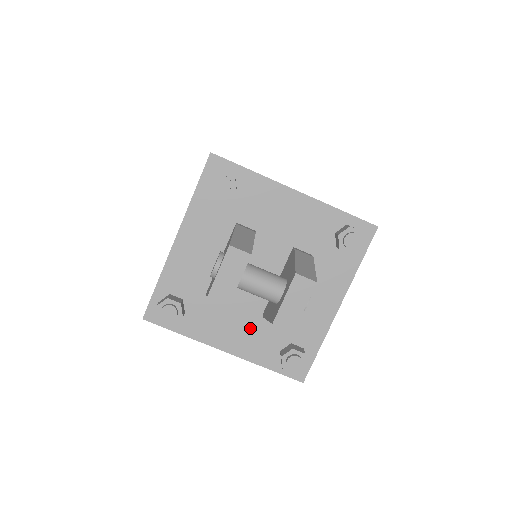
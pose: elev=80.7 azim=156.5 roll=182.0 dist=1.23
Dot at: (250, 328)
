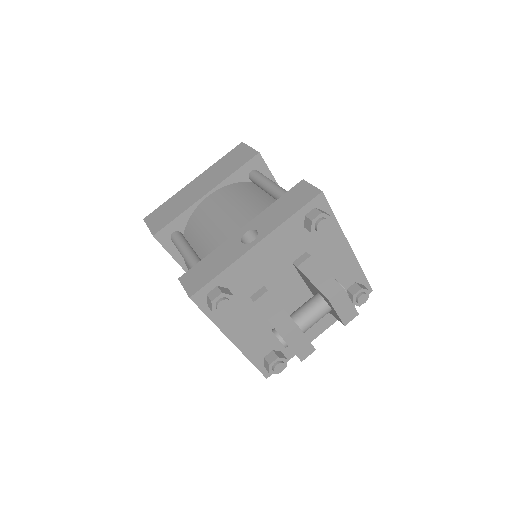
Dot at: occluded
